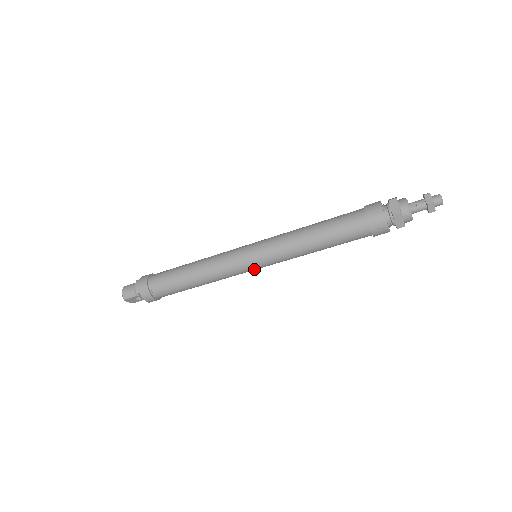
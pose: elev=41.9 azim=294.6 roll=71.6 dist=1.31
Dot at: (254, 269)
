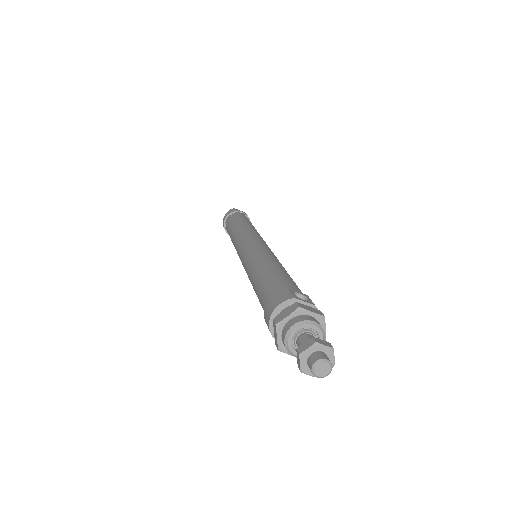
Dot at: occluded
